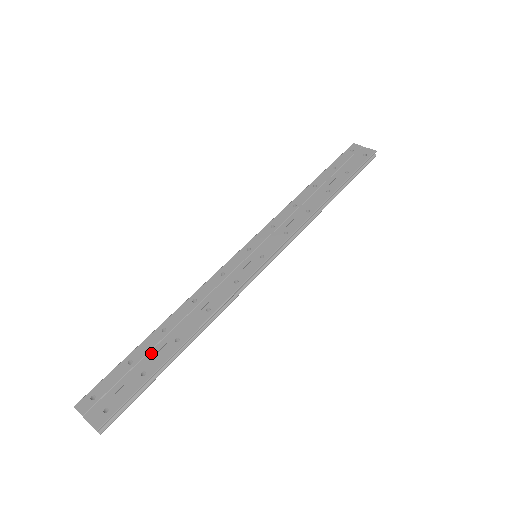
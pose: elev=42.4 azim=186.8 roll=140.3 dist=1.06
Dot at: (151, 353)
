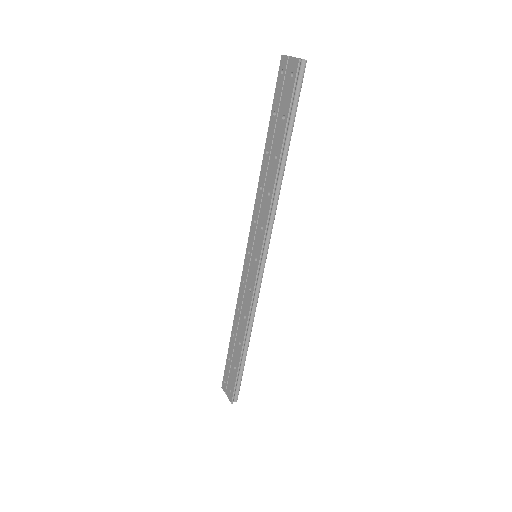
Dot at: (234, 353)
